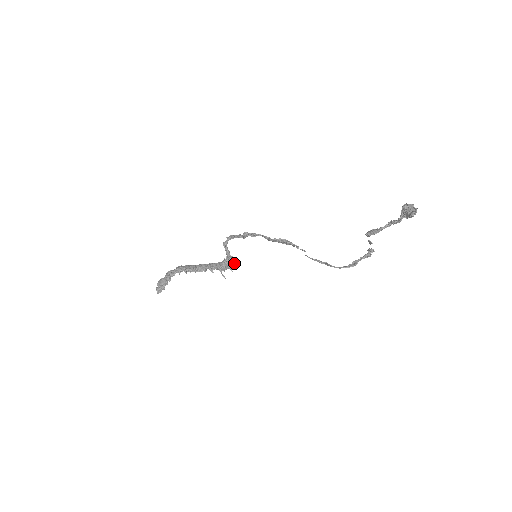
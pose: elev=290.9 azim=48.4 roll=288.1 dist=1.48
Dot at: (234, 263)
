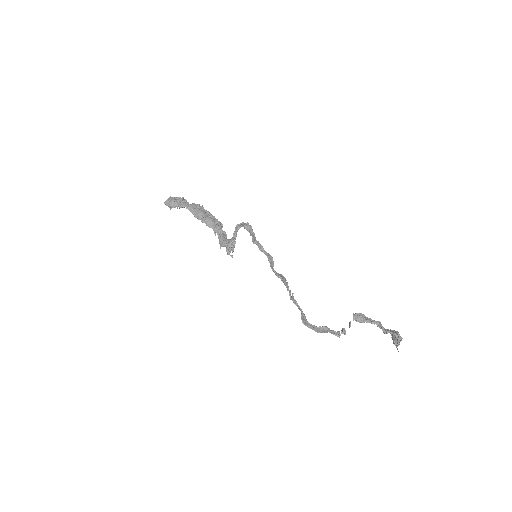
Dot at: (232, 252)
